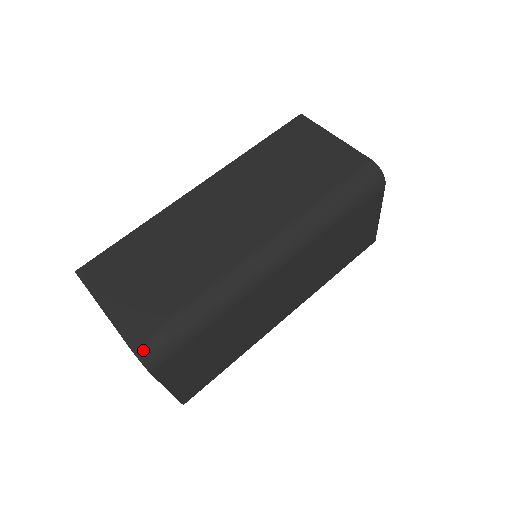
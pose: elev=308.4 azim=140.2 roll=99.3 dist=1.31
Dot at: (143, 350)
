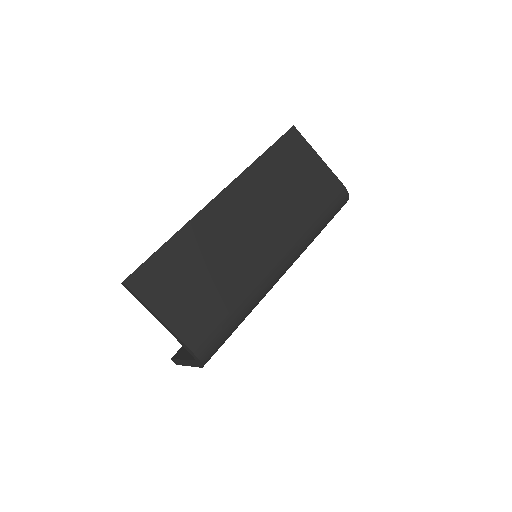
Dot at: (204, 354)
